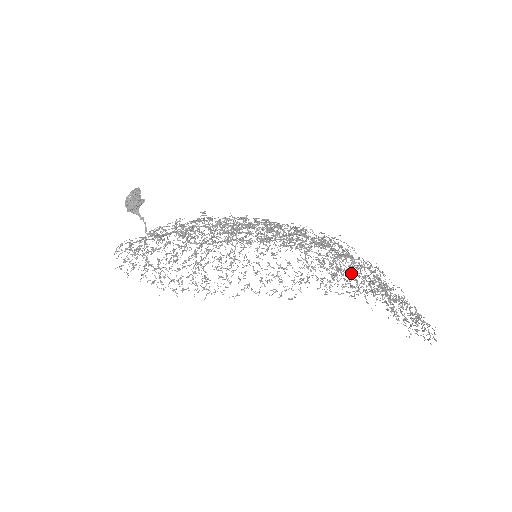
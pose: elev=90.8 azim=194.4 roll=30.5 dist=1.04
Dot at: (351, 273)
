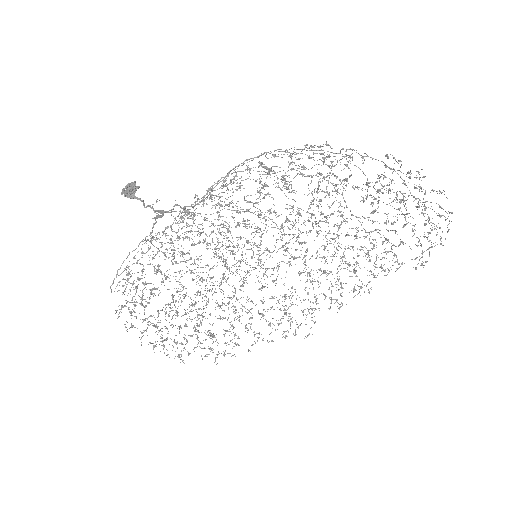
Dot at: (342, 149)
